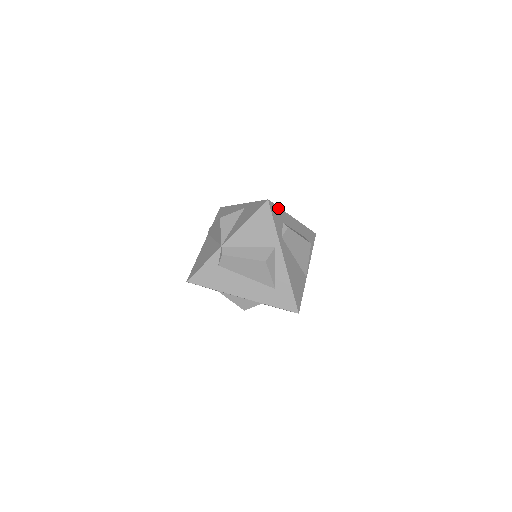
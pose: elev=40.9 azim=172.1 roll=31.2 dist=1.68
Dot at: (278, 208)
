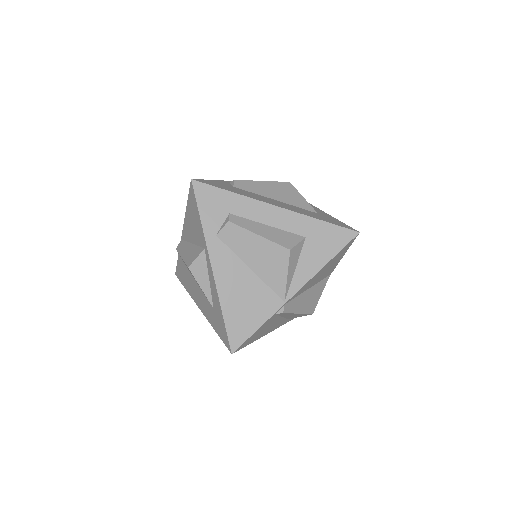
Dot at: (222, 191)
